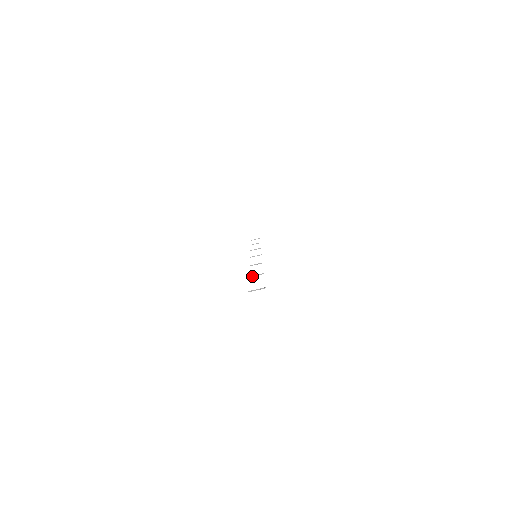
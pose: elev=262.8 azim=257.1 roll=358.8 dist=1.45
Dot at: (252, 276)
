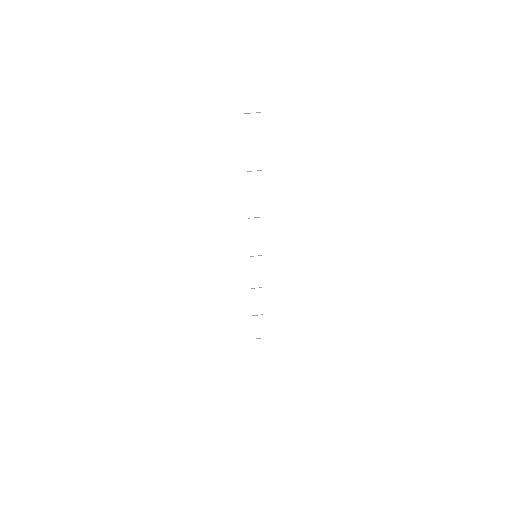
Dot at: (250, 171)
